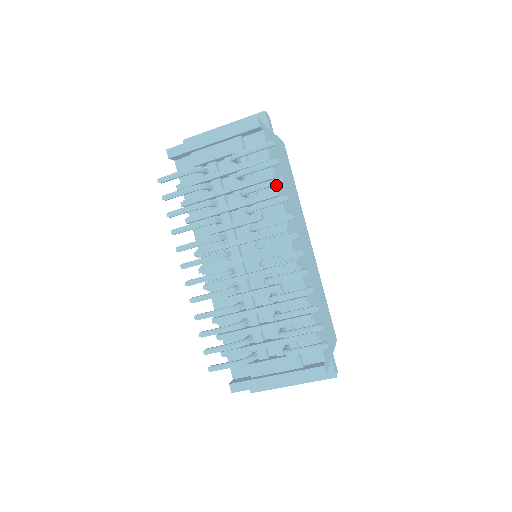
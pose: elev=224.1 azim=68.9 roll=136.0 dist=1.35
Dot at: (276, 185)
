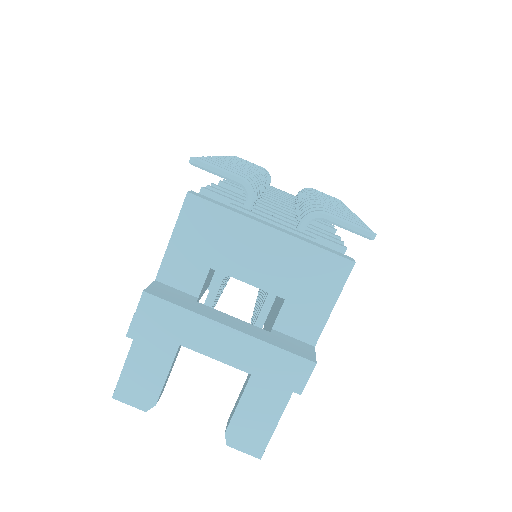
Dot at: occluded
